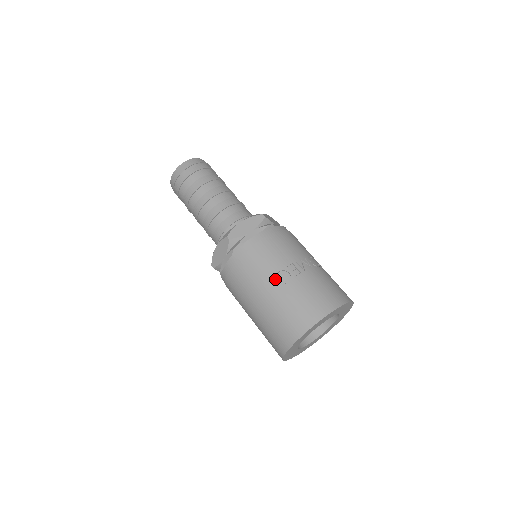
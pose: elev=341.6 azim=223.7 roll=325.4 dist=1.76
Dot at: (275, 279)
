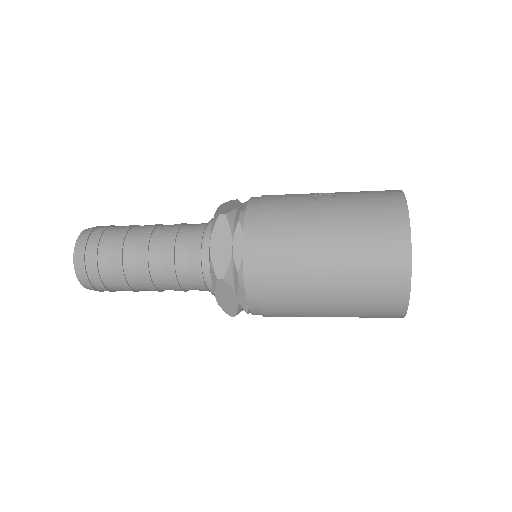
Dot at: (318, 201)
